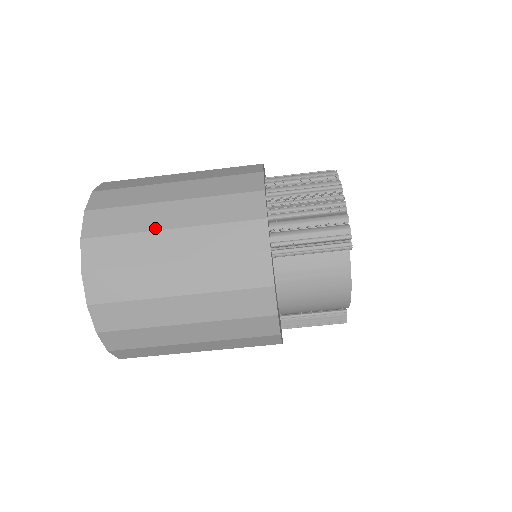
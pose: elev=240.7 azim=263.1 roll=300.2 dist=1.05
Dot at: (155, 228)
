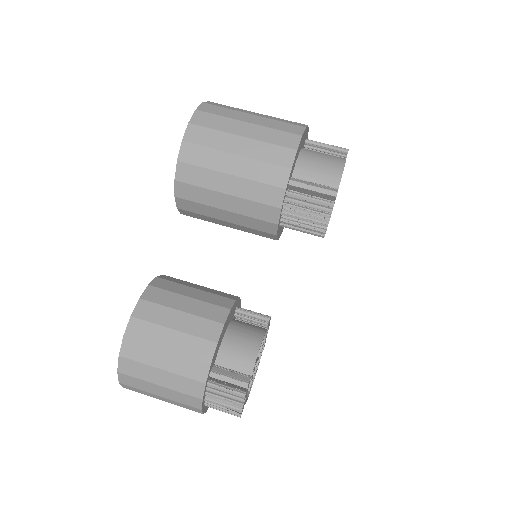
Dot at: occluded
